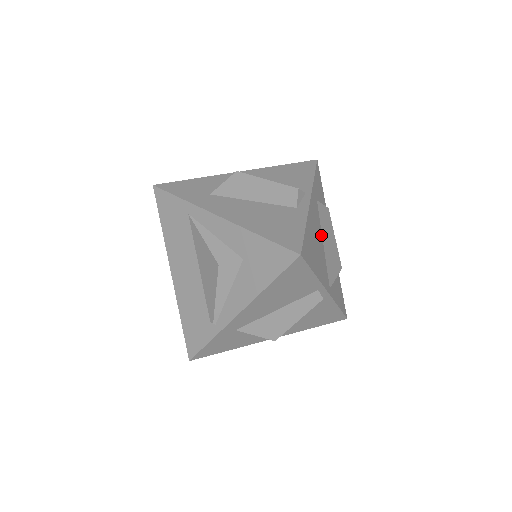
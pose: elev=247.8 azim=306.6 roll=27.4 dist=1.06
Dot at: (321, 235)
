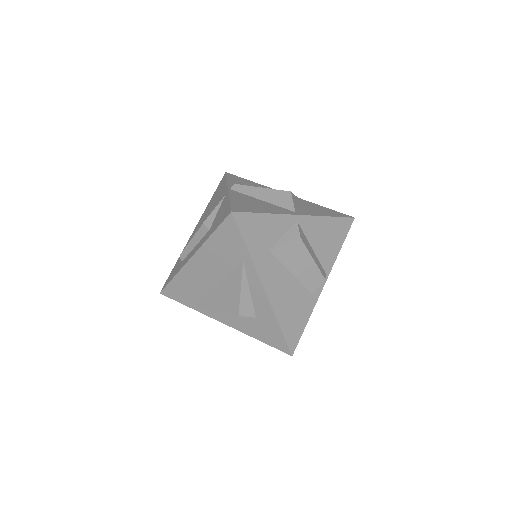
Dot at: occluded
